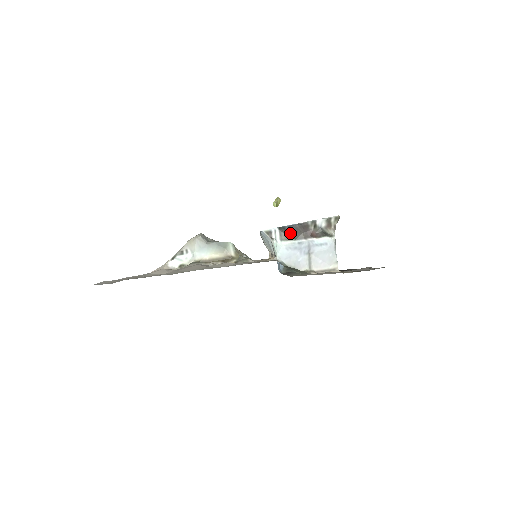
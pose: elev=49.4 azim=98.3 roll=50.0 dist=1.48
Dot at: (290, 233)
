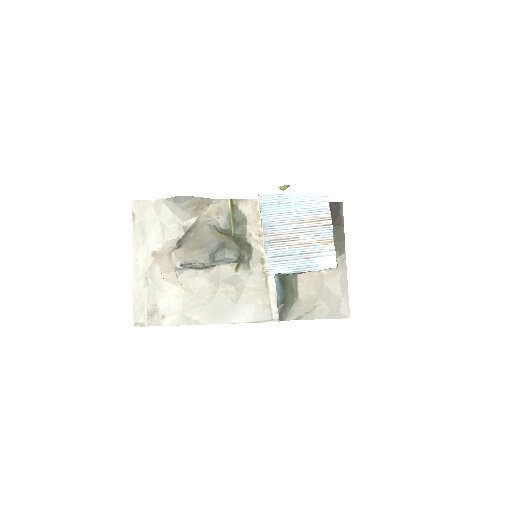
Dot at: occluded
